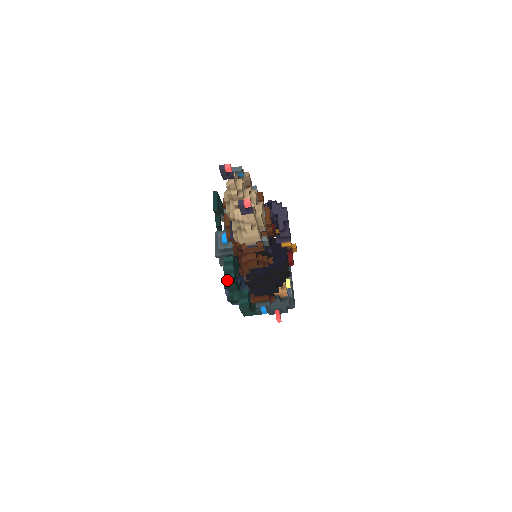
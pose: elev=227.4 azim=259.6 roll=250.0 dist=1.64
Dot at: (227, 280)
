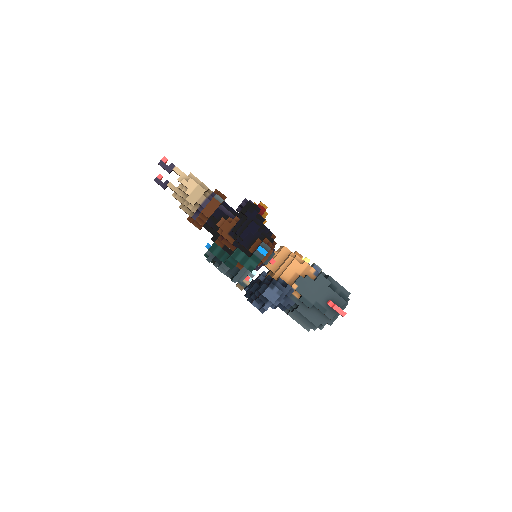
Dot at: (210, 248)
